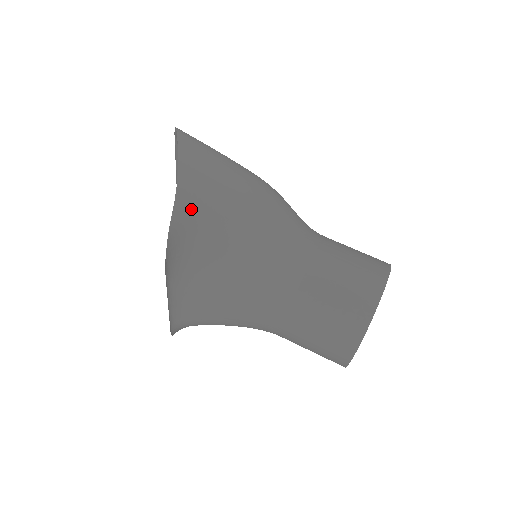
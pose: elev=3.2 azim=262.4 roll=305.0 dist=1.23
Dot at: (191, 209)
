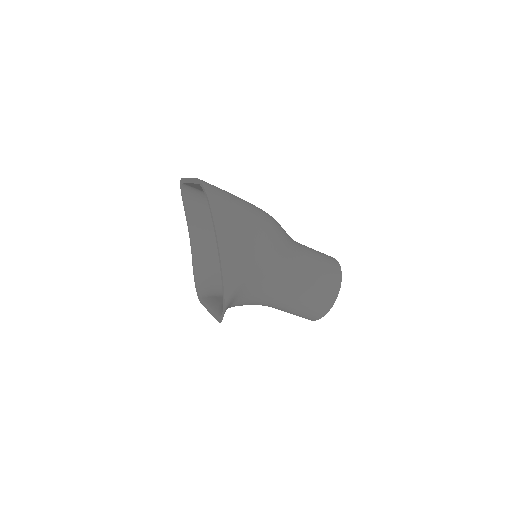
Dot at: (233, 286)
